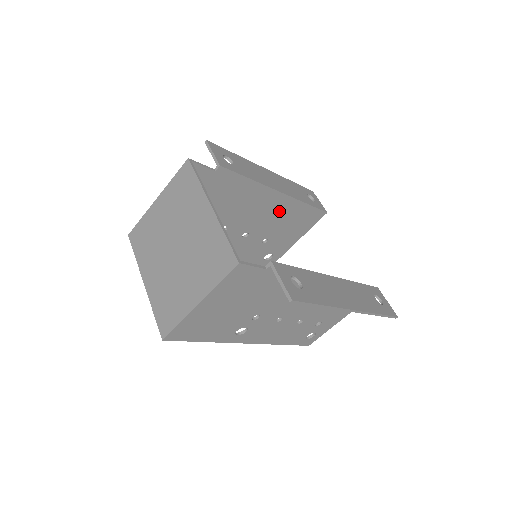
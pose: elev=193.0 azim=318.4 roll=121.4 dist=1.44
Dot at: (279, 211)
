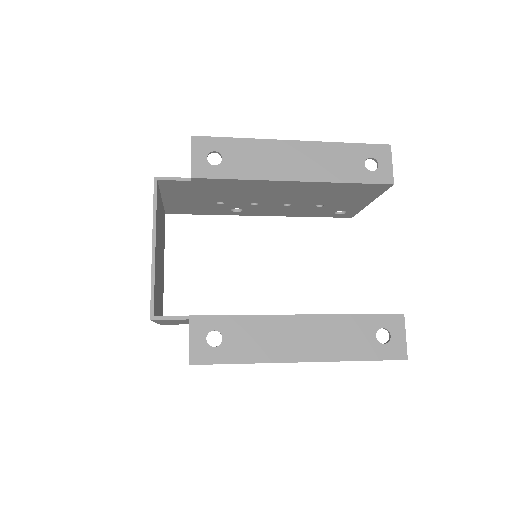
Dot at: (312, 190)
